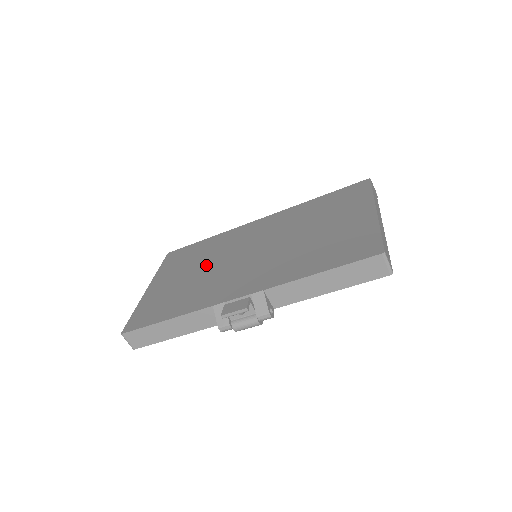
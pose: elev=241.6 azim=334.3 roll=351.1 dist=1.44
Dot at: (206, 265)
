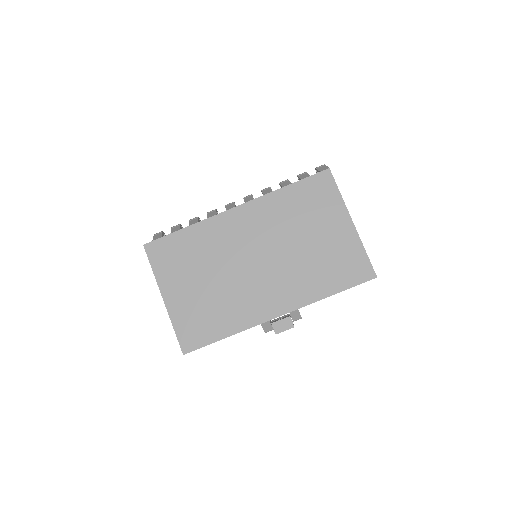
Dot at: (216, 272)
